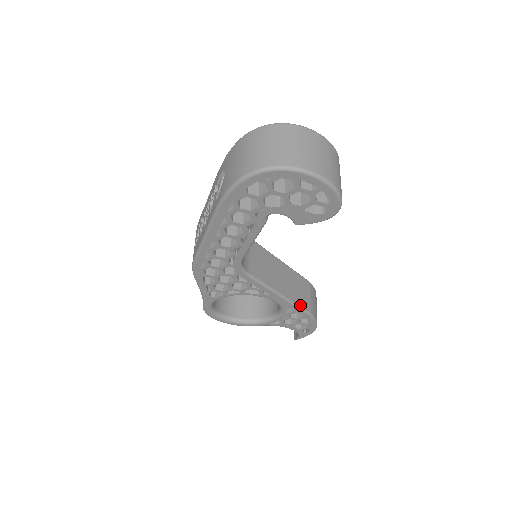
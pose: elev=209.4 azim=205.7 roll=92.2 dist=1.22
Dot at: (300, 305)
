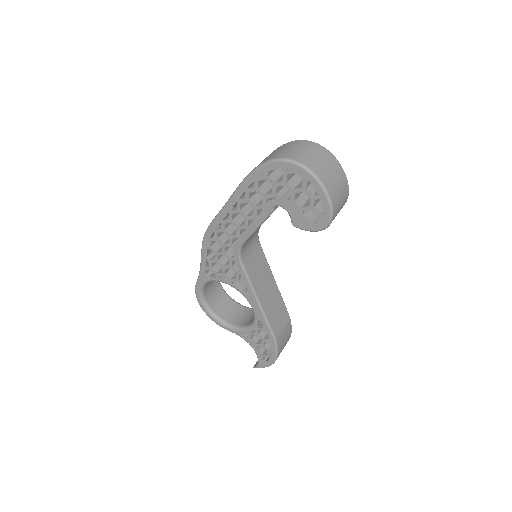
Dot at: (271, 324)
